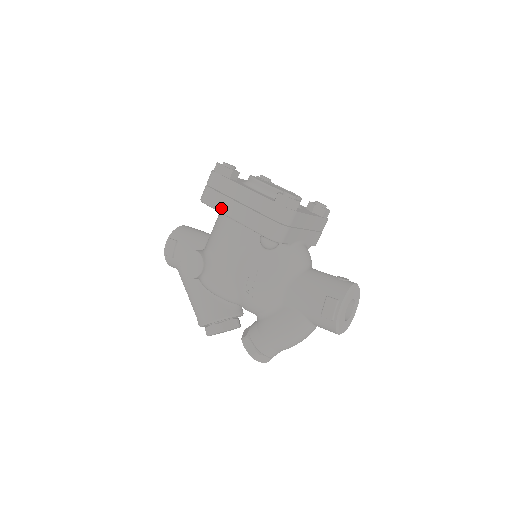
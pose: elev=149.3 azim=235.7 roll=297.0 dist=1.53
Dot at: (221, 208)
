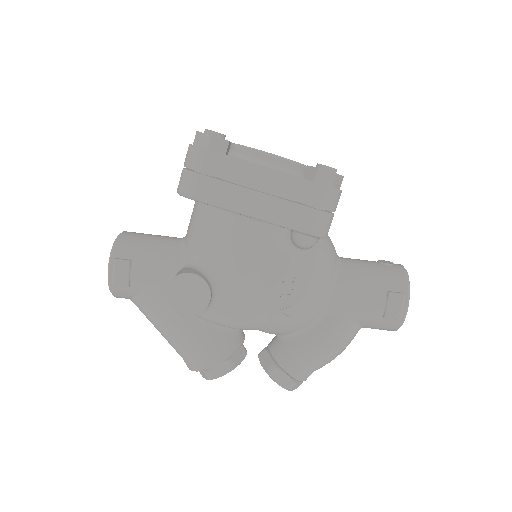
Dot at: (226, 203)
